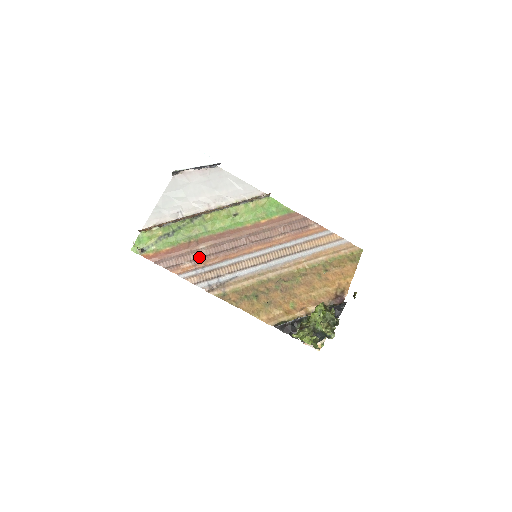
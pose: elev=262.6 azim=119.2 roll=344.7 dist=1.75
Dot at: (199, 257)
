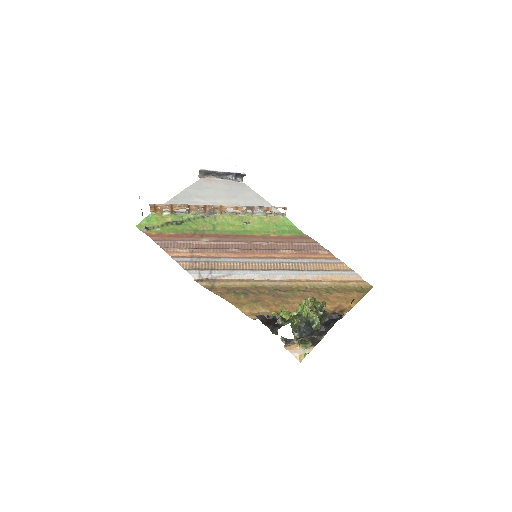
Dot at: (199, 248)
